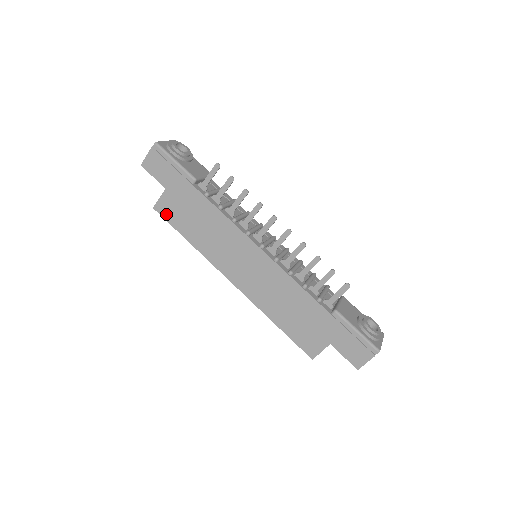
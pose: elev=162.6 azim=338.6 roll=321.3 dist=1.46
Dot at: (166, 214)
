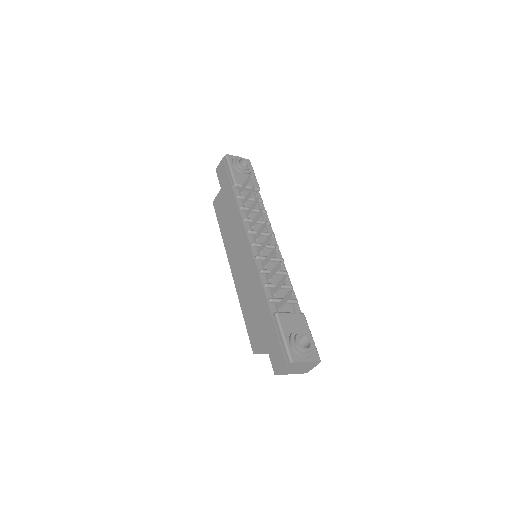
Dot at: (217, 208)
